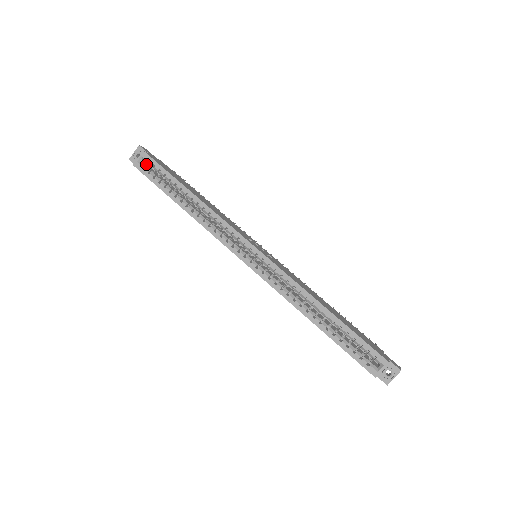
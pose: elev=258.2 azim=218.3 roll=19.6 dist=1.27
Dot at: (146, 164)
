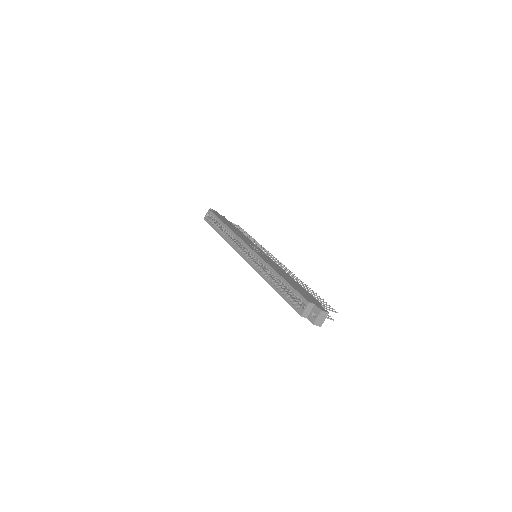
Dot at: occluded
